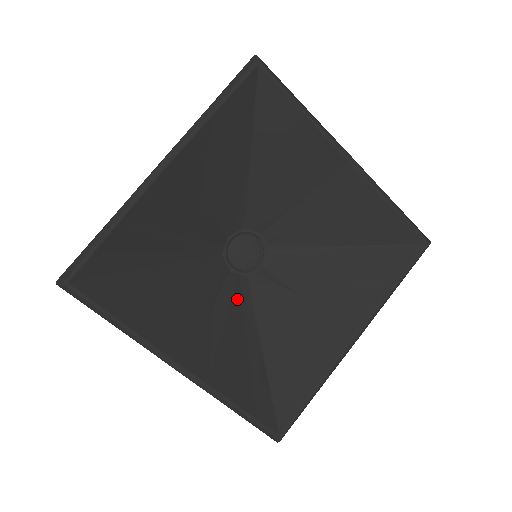
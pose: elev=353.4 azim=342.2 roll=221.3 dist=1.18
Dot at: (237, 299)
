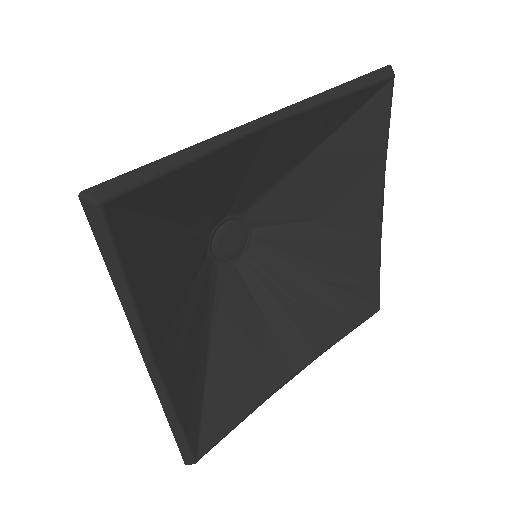
Dot at: (205, 290)
